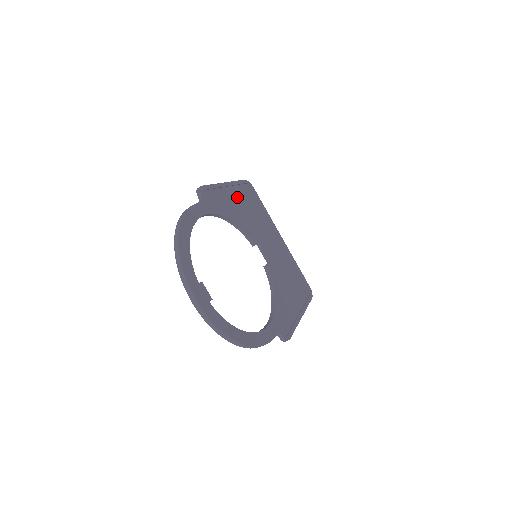
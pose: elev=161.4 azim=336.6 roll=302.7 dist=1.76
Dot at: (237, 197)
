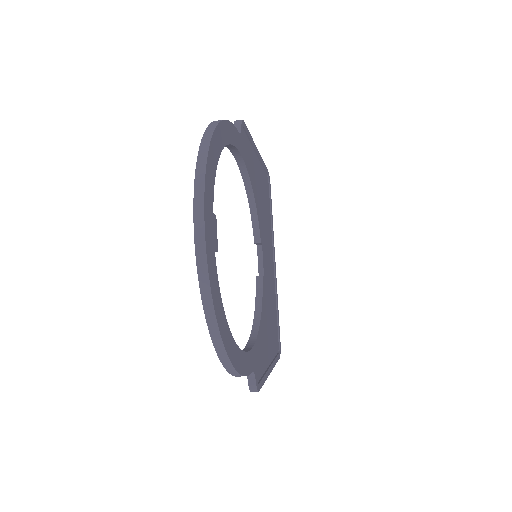
Dot at: (260, 176)
